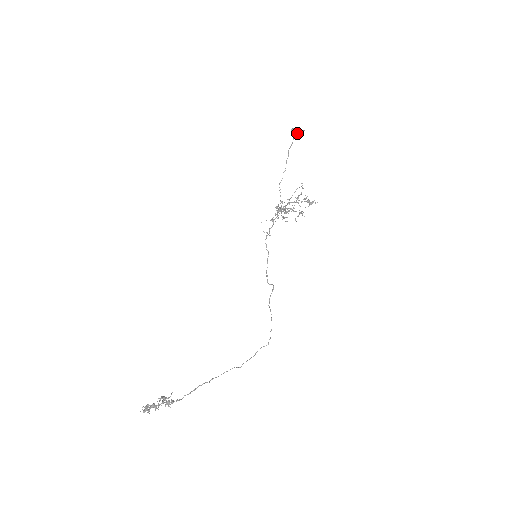
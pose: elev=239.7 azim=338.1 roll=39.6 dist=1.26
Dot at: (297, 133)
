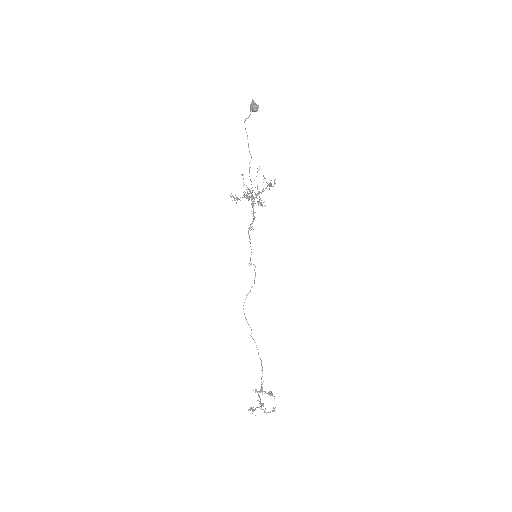
Dot at: (257, 110)
